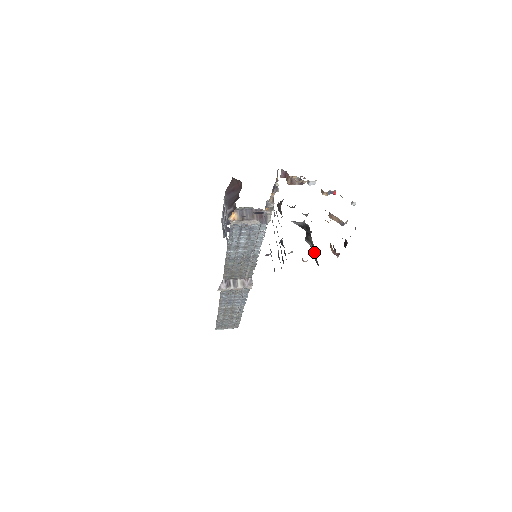
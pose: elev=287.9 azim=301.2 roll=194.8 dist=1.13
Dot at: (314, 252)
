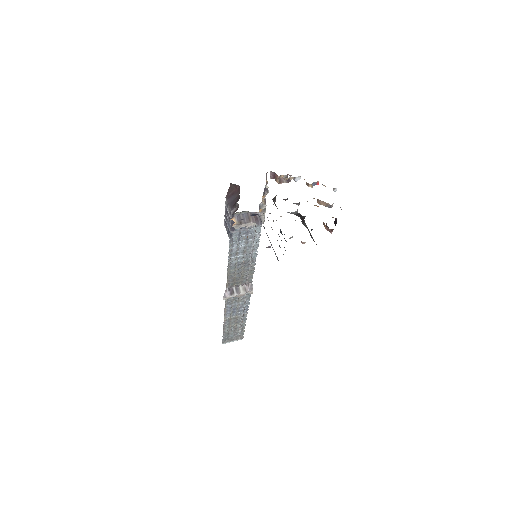
Dot at: (310, 234)
